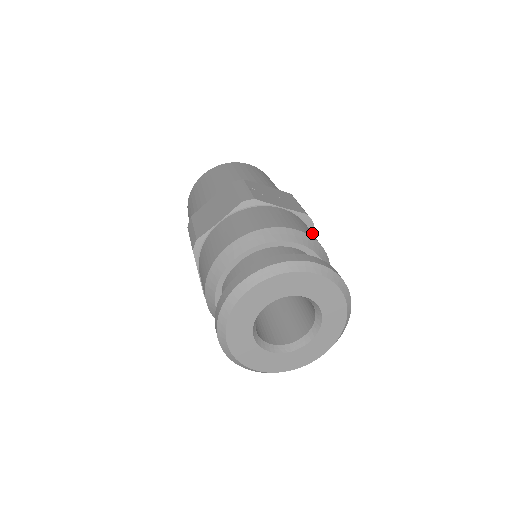
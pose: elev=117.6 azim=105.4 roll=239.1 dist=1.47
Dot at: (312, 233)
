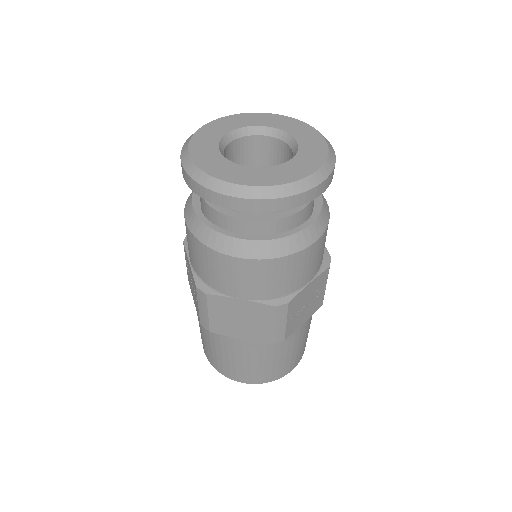
Dot at: occluded
